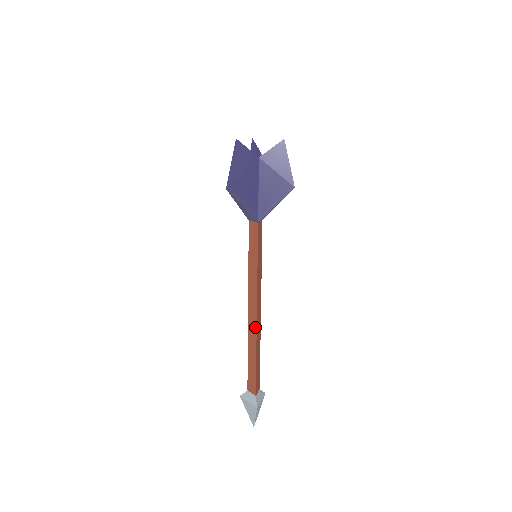
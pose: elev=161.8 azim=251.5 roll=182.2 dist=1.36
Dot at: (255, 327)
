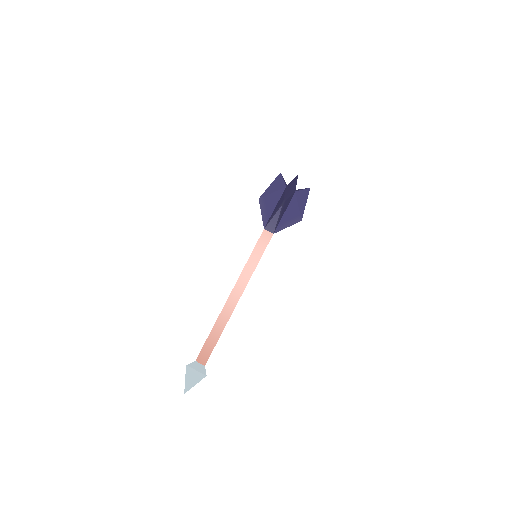
Dot at: (232, 309)
